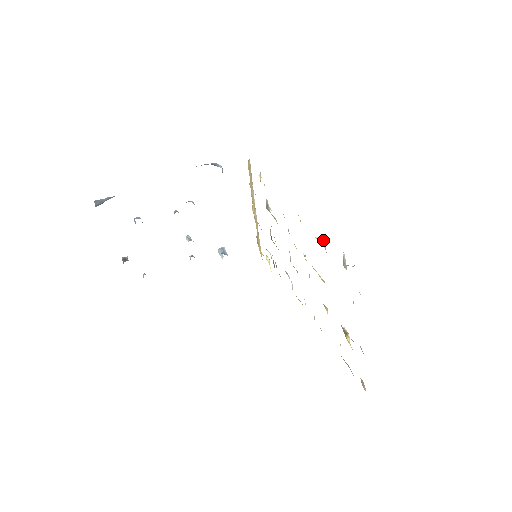
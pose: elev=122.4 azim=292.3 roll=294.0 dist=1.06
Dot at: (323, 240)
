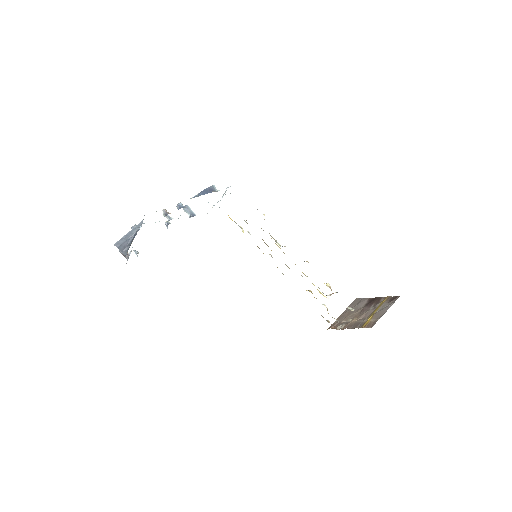
Dot at: (330, 286)
